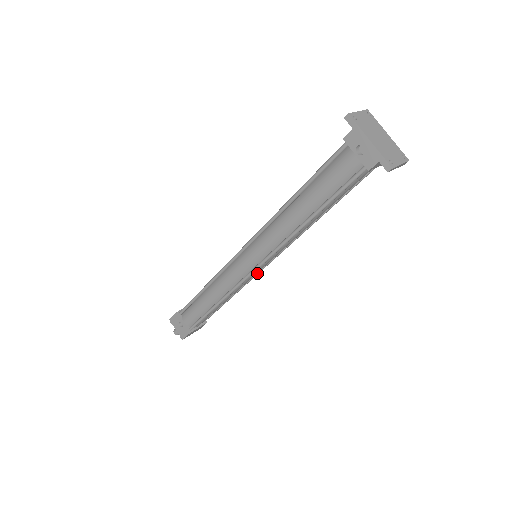
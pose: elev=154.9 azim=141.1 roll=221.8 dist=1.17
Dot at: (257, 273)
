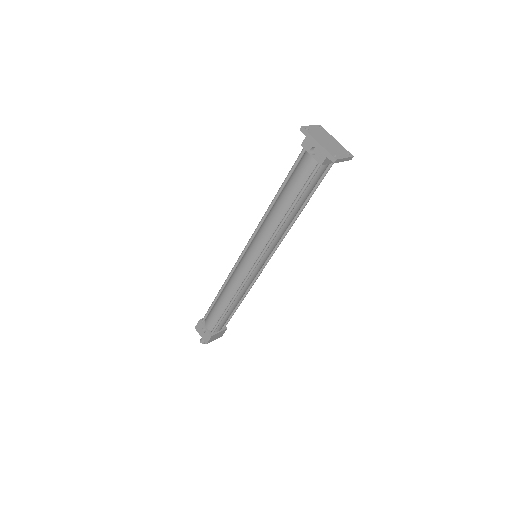
Dot at: (260, 273)
